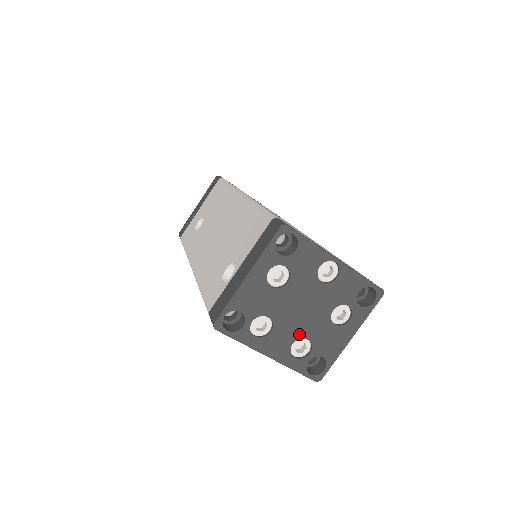
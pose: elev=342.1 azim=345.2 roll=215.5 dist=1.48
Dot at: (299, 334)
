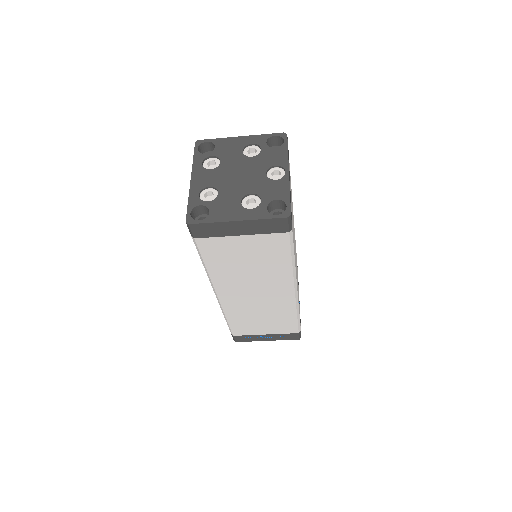
Dot at: (219, 186)
